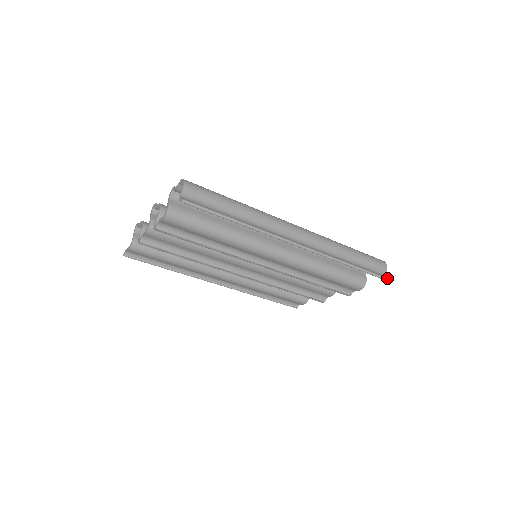
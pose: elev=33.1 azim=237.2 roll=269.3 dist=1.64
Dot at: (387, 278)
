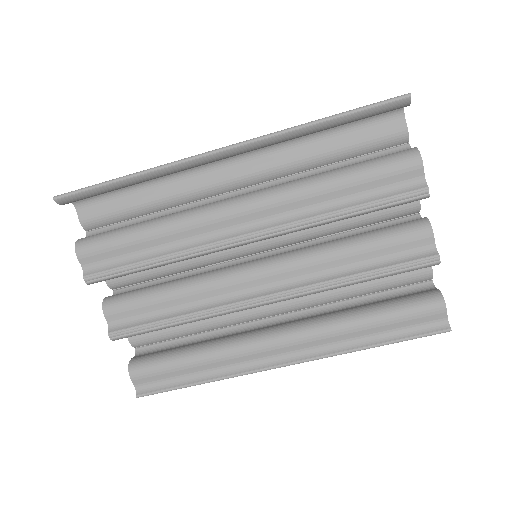
Dot at: (403, 95)
